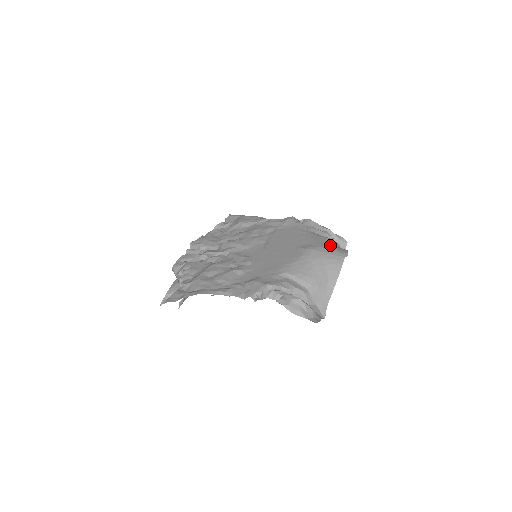
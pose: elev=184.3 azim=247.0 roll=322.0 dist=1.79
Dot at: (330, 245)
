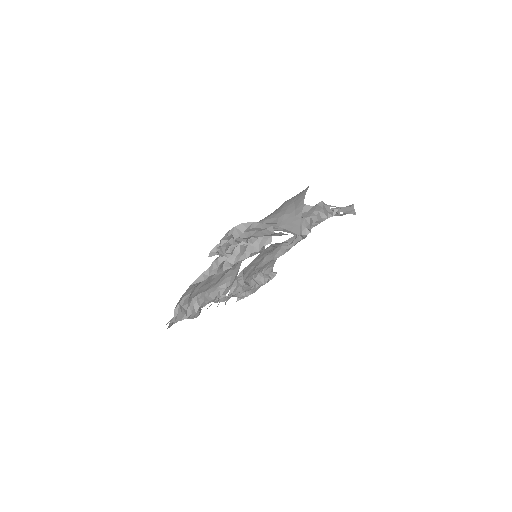
Dot at: occluded
